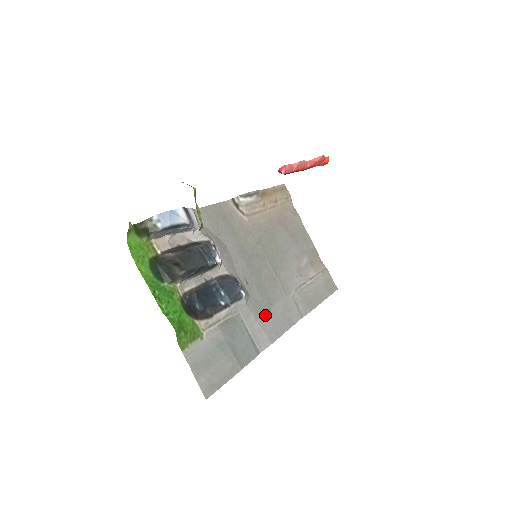
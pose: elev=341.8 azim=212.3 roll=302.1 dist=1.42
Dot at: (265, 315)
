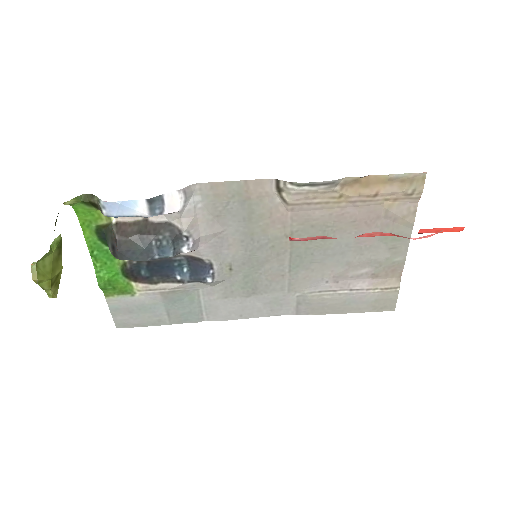
Dot at: (236, 299)
